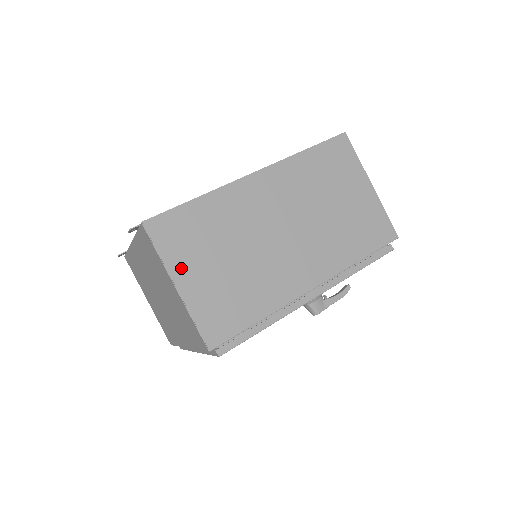
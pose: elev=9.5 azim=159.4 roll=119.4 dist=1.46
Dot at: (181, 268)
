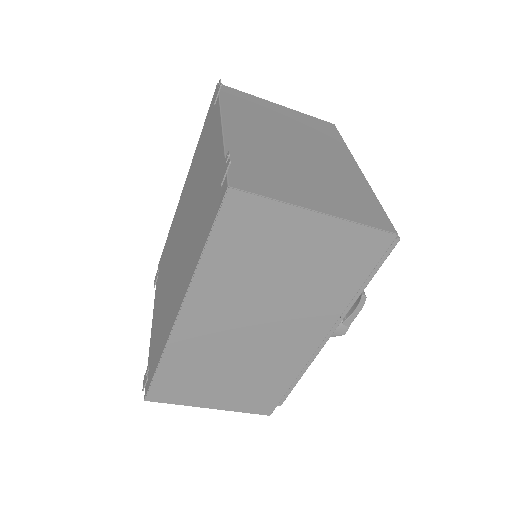
Dot at: (201, 400)
